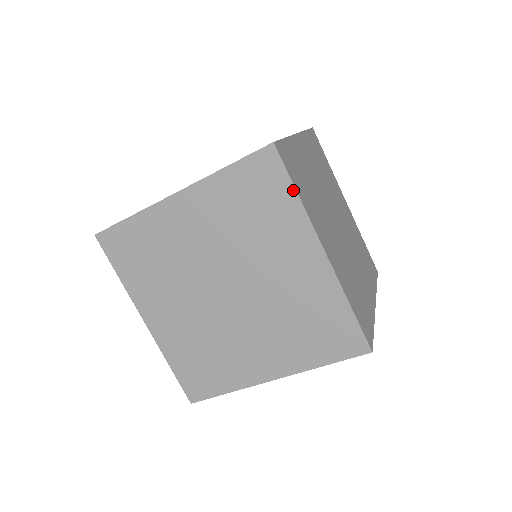
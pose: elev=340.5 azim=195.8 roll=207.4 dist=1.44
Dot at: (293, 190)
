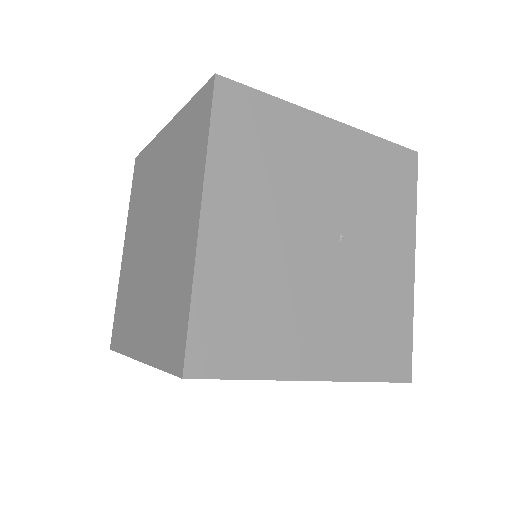
Dot at: (147, 148)
